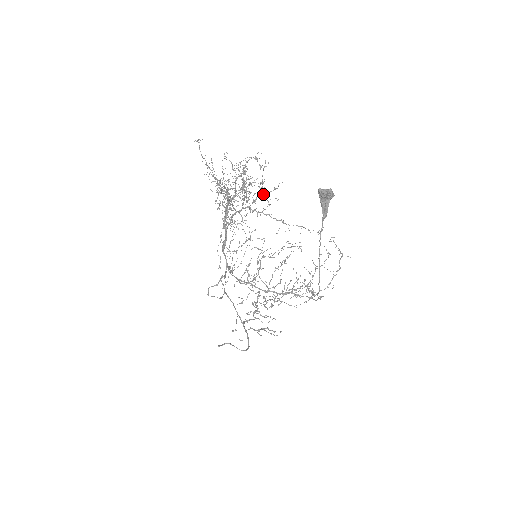
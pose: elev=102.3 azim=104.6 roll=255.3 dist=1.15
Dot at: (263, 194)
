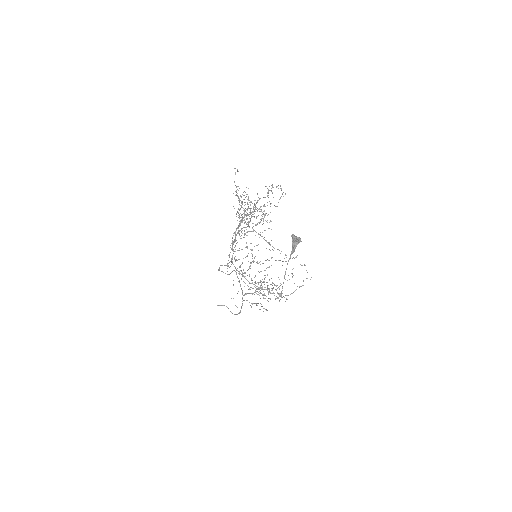
Dot at: occluded
